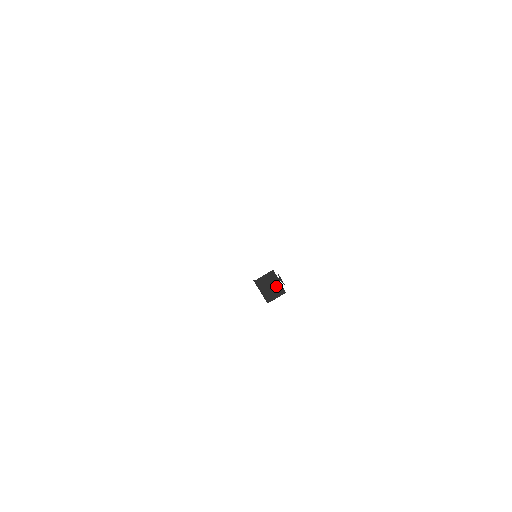
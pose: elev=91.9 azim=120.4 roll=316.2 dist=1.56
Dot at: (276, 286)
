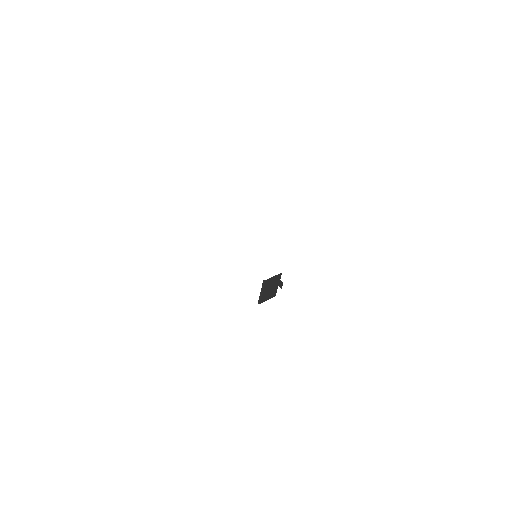
Dot at: (274, 288)
